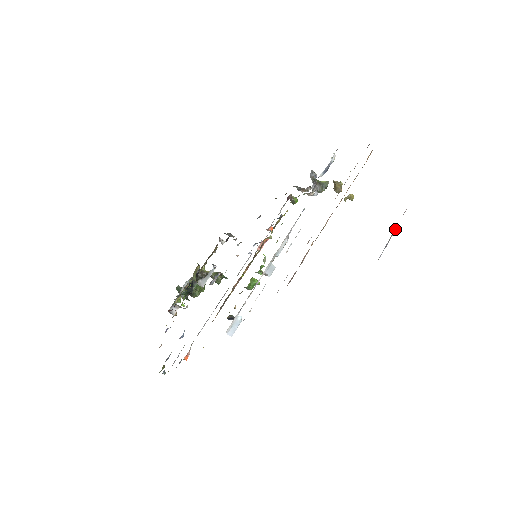
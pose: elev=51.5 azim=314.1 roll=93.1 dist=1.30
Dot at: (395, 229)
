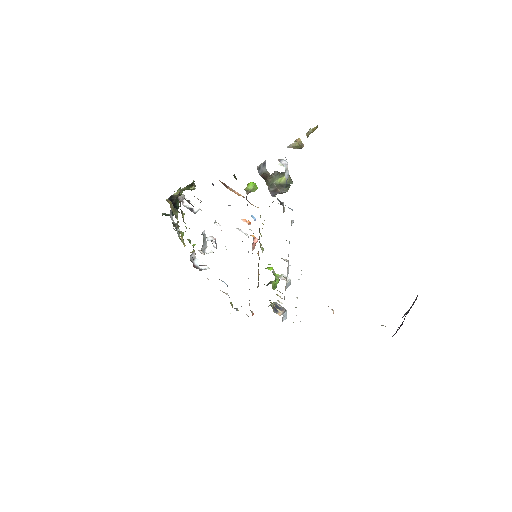
Dot at: occluded
